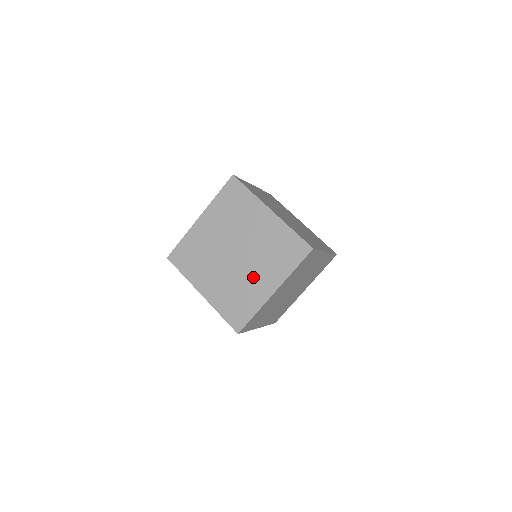
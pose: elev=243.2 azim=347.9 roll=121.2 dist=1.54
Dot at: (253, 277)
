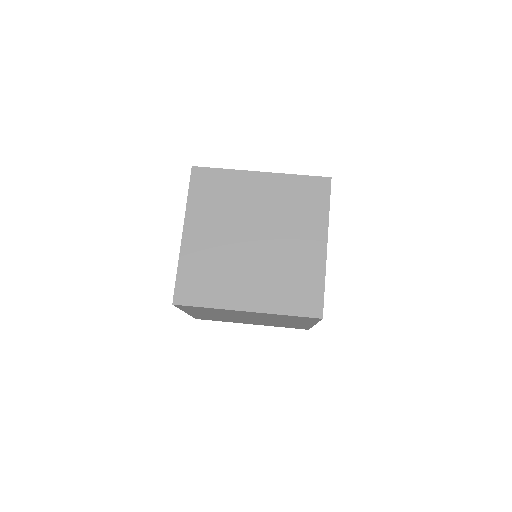
Dot at: (245, 276)
